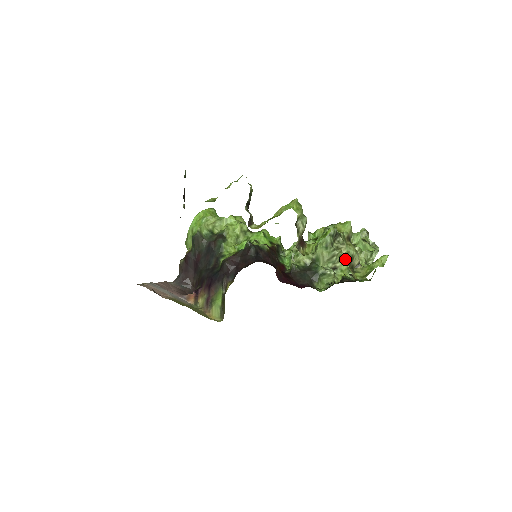
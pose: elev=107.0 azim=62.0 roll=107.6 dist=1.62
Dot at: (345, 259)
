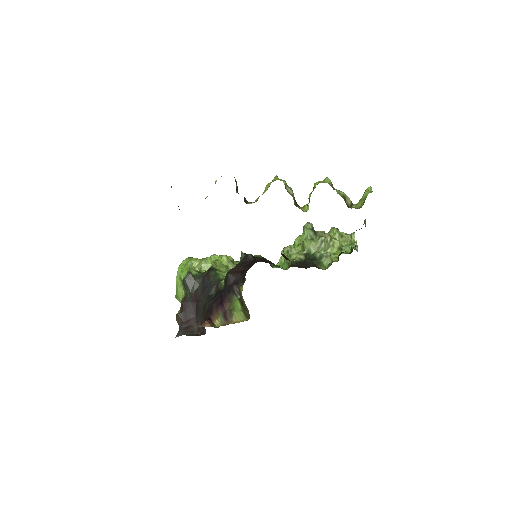
Dot at: (332, 243)
